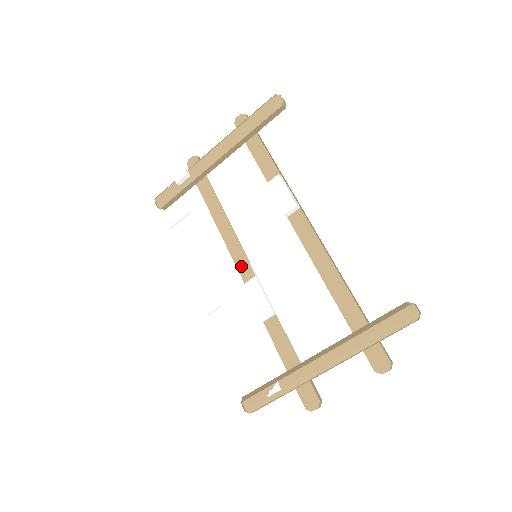
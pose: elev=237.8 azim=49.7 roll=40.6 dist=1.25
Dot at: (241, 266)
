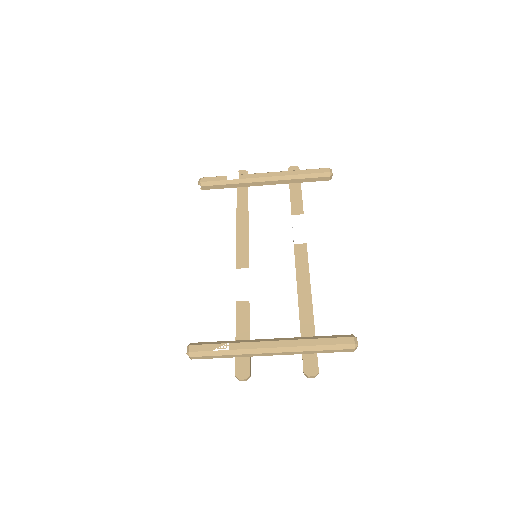
Dot at: (240, 257)
